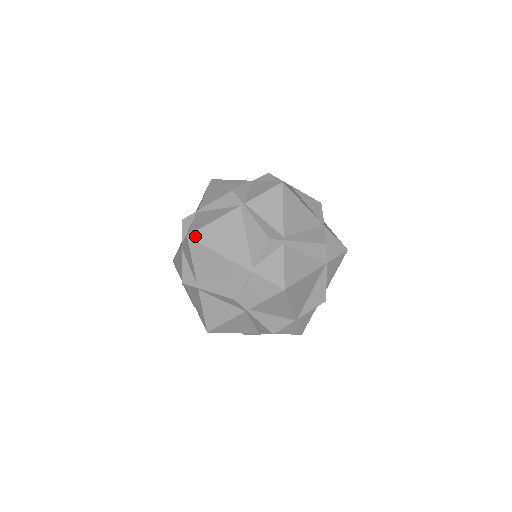
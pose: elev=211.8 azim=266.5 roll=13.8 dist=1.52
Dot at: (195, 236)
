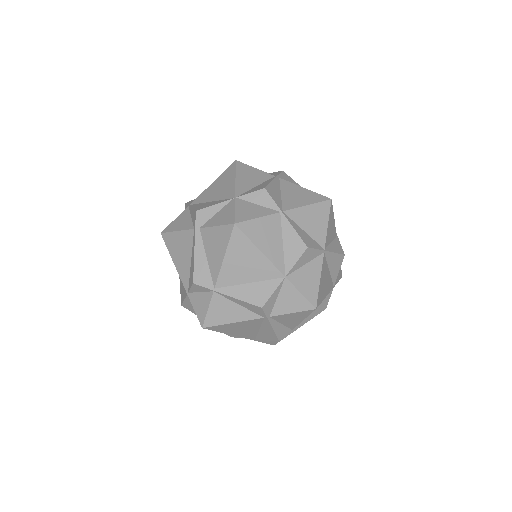
Dot at: (210, 328)
